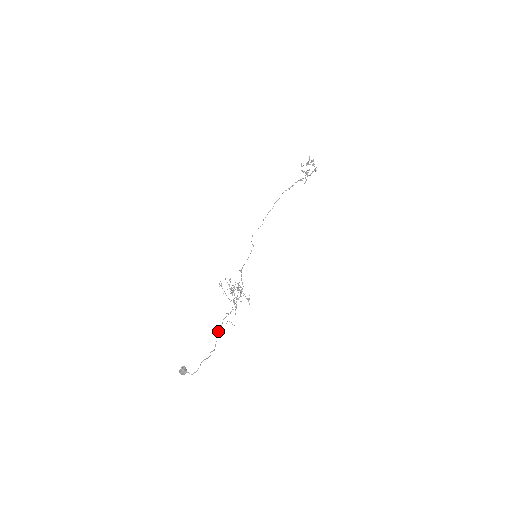
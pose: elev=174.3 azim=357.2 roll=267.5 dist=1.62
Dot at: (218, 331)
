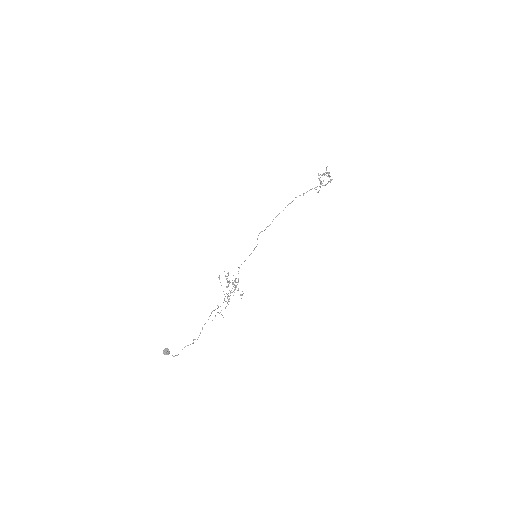
Dot at: occluded
